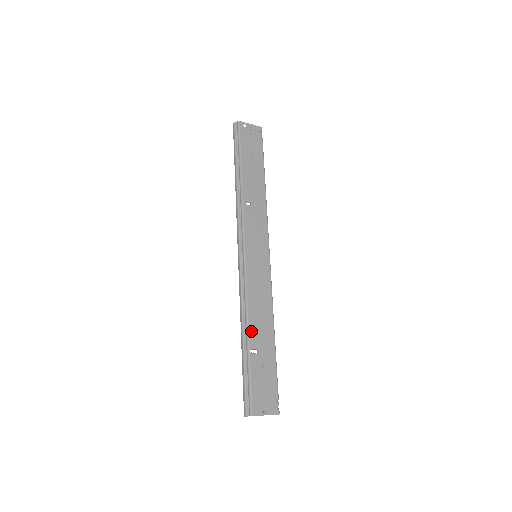
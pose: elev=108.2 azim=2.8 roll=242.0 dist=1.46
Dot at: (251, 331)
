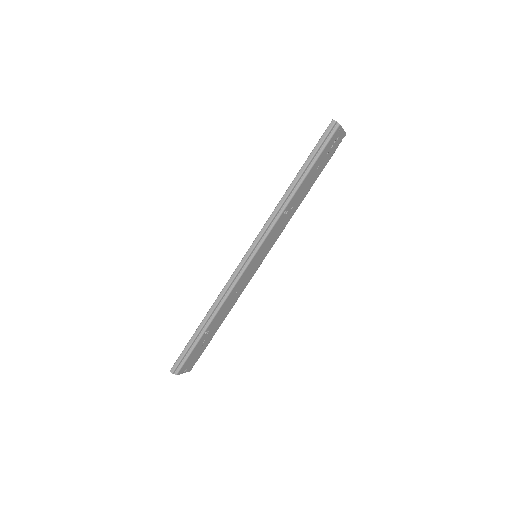
Dot at: (215, 319)
